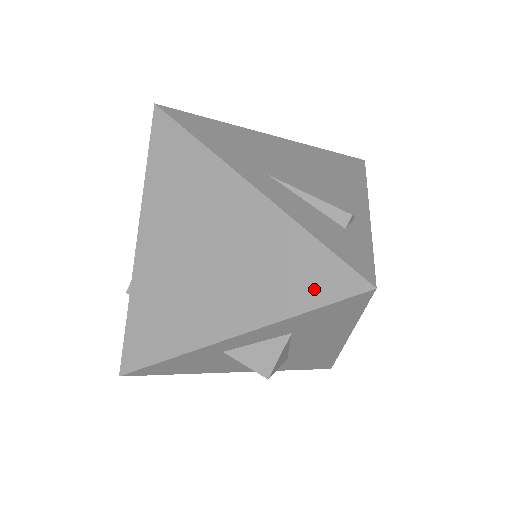
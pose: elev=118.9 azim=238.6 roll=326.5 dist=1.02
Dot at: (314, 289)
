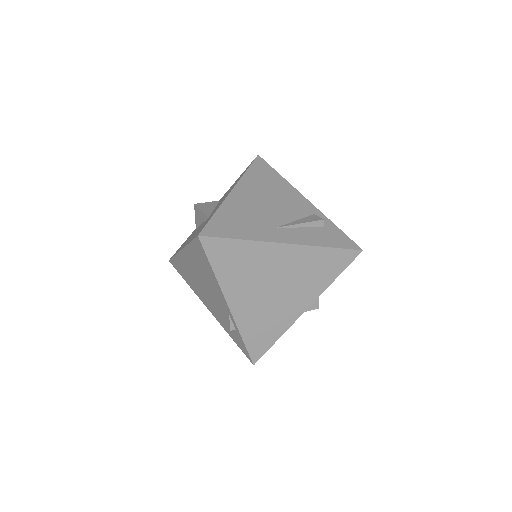
Dot at: (337, 267)
